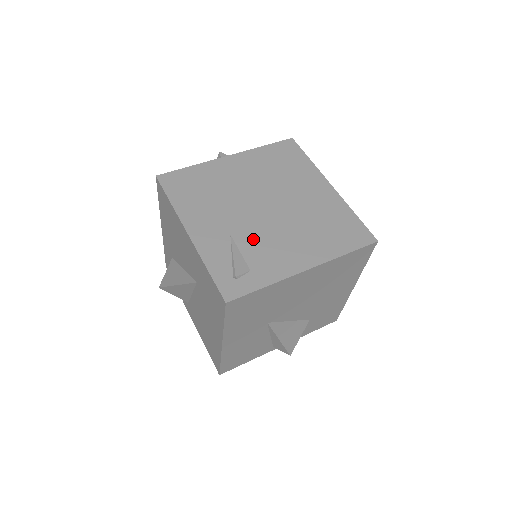
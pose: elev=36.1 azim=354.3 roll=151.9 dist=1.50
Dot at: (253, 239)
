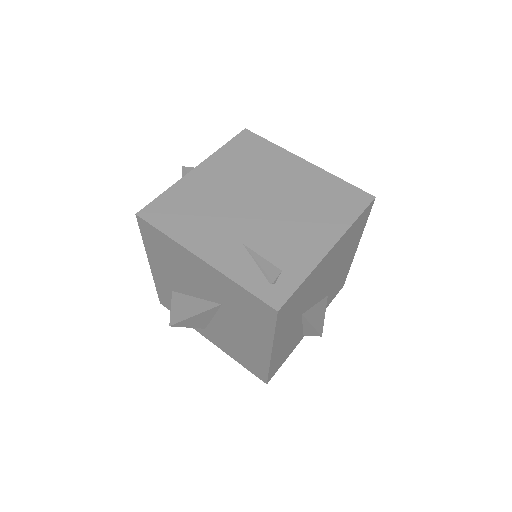
Dot at: (267, 240)
